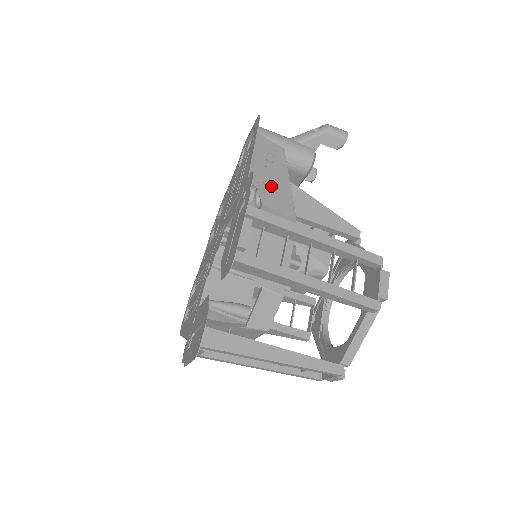
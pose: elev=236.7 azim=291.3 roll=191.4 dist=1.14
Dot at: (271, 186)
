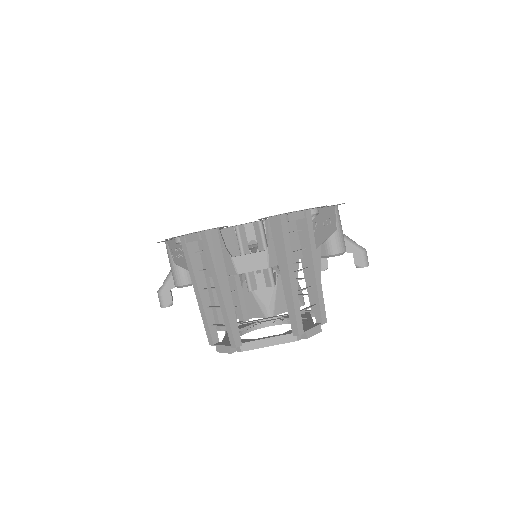
Dot at: (317, 229)
